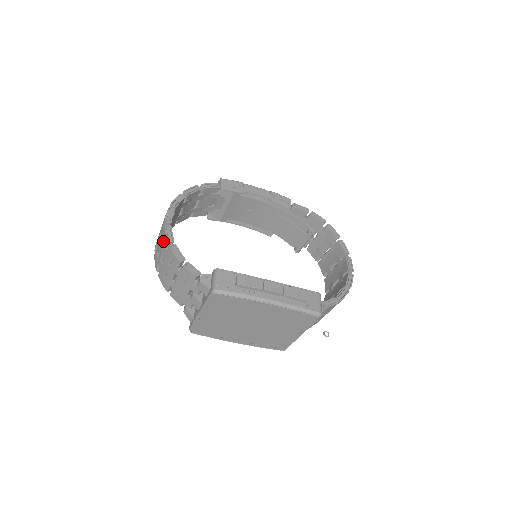
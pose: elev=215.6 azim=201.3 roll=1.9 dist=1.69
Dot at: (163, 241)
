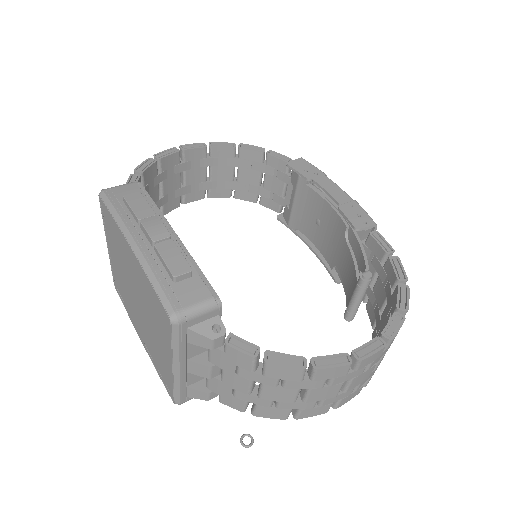
Dot at: occluded
